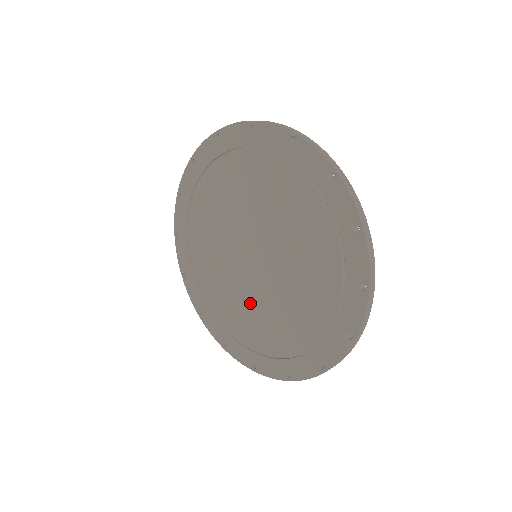
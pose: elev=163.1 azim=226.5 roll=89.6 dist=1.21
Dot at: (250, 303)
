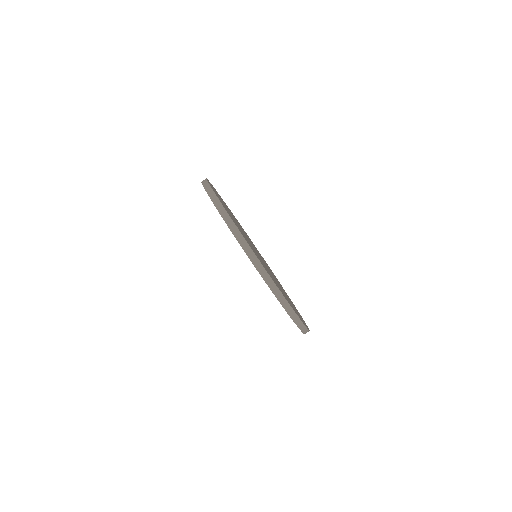
Dot at: occluded
